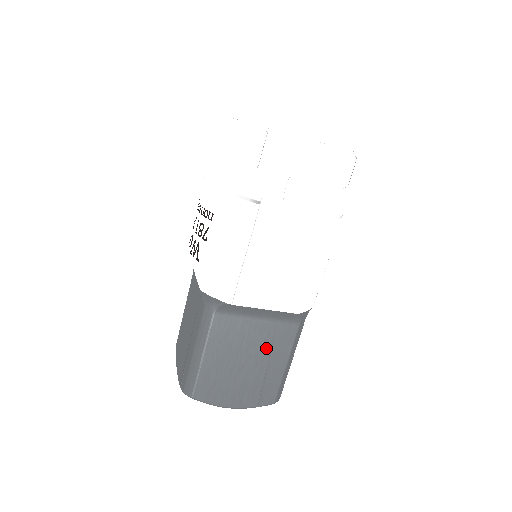
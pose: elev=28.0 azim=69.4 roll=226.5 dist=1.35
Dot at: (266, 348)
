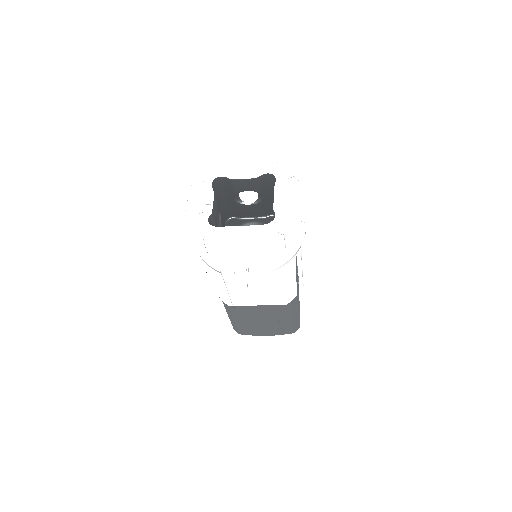
Dot at: (273, 316)
